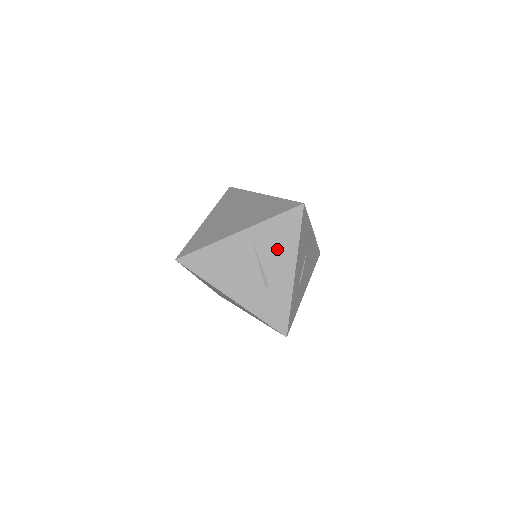
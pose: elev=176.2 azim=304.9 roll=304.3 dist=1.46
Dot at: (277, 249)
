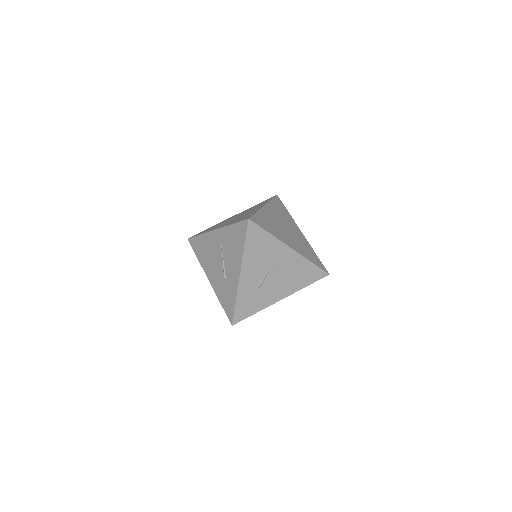
Dot at: (232, 251)
